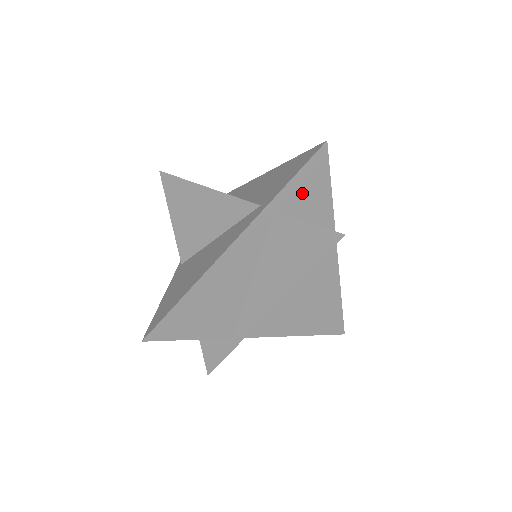
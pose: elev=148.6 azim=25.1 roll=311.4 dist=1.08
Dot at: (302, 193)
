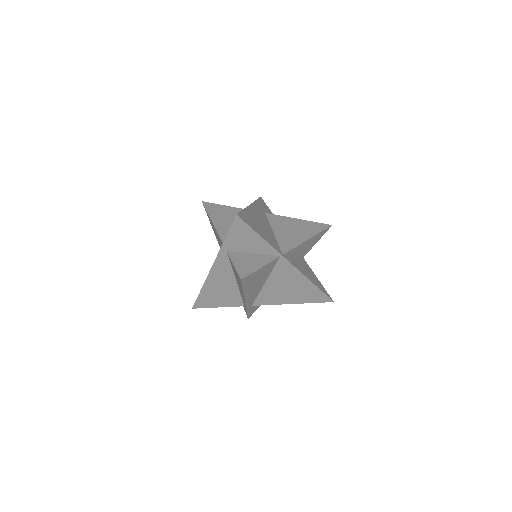
Dot at: (239, 240)
